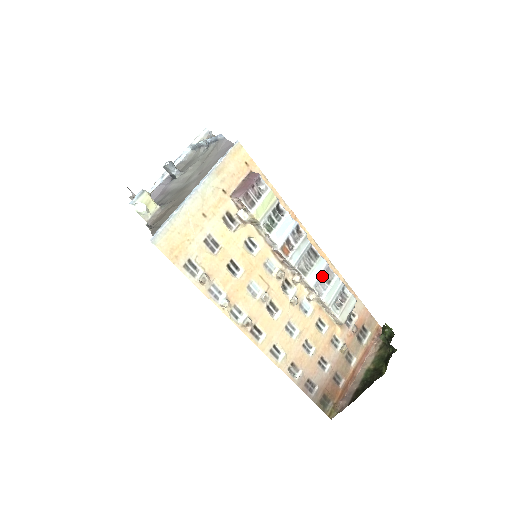
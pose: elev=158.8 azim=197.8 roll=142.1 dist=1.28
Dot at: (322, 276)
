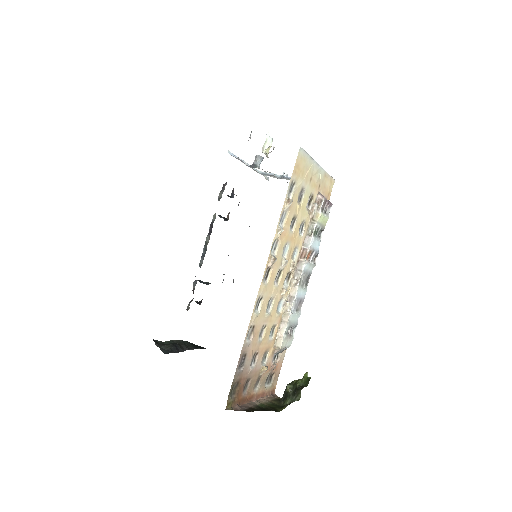
Dot at: (300, 300)
